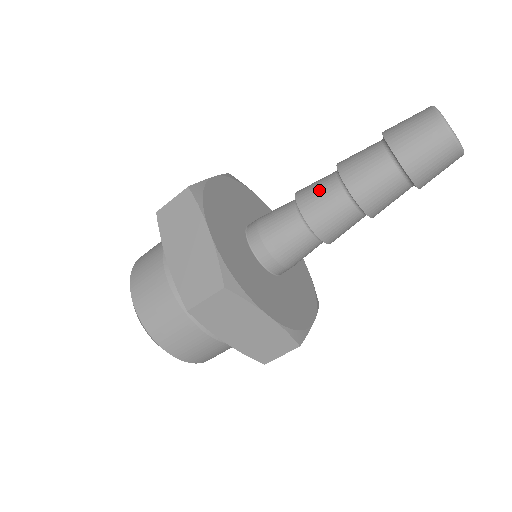
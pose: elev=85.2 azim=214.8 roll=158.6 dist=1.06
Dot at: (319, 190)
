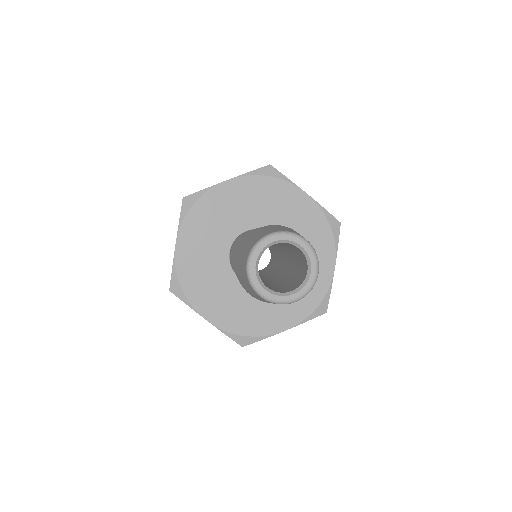
Dot at: occluded
